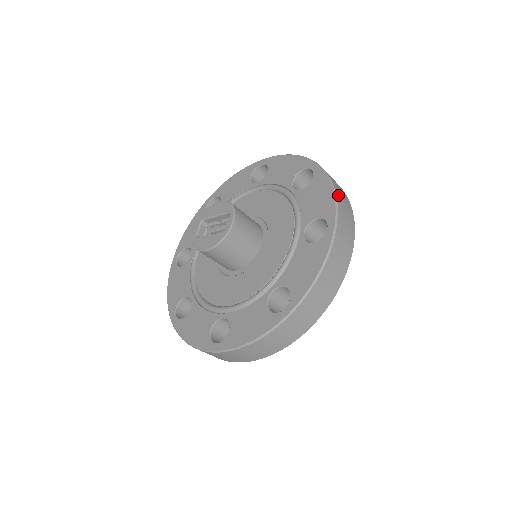
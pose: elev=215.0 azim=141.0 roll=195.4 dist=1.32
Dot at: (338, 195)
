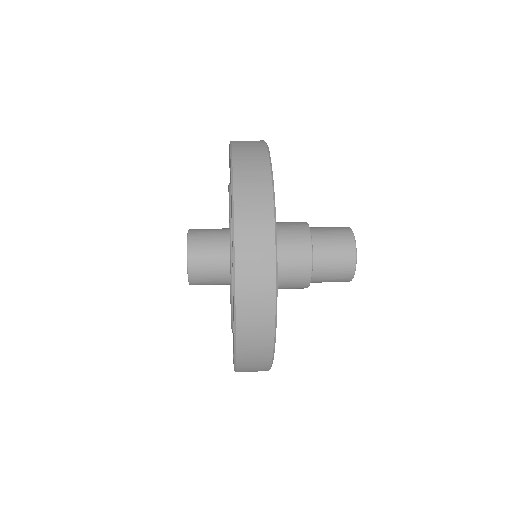
Dot at: (239, 207)
